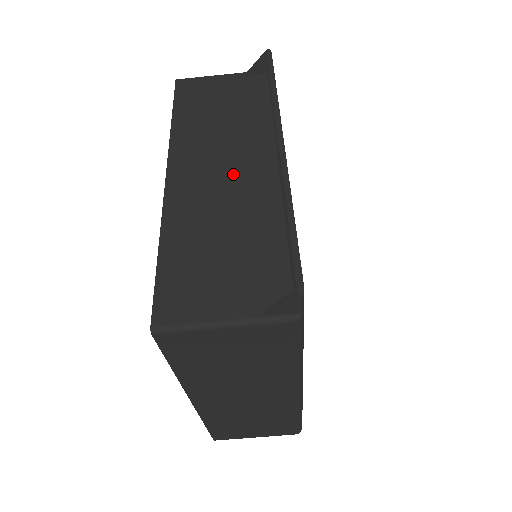
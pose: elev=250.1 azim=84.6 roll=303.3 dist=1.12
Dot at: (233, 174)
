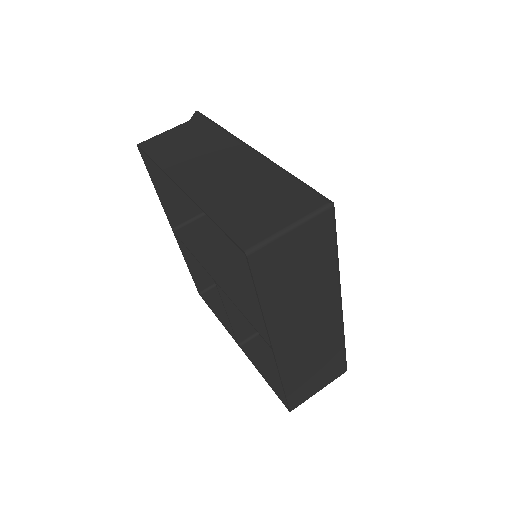
Dot at: occluded
